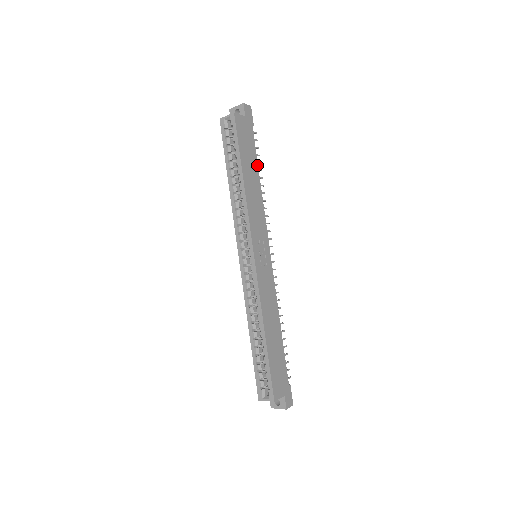
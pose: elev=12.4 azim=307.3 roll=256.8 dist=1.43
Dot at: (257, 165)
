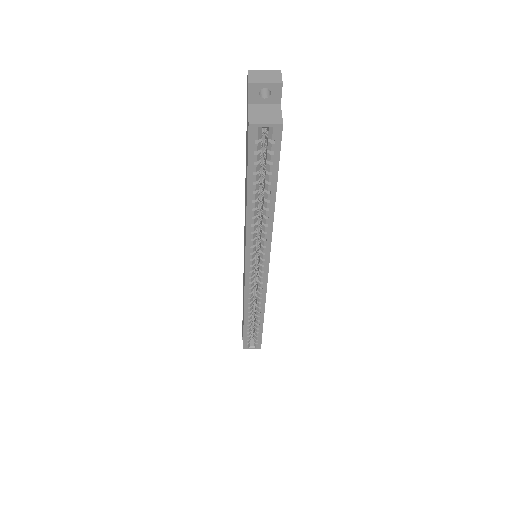
Dot at: occluded
